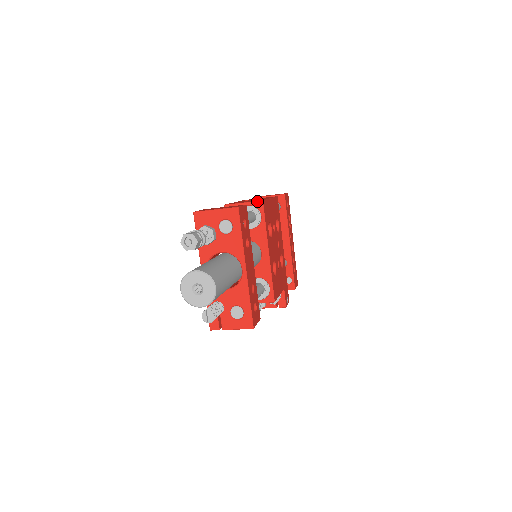
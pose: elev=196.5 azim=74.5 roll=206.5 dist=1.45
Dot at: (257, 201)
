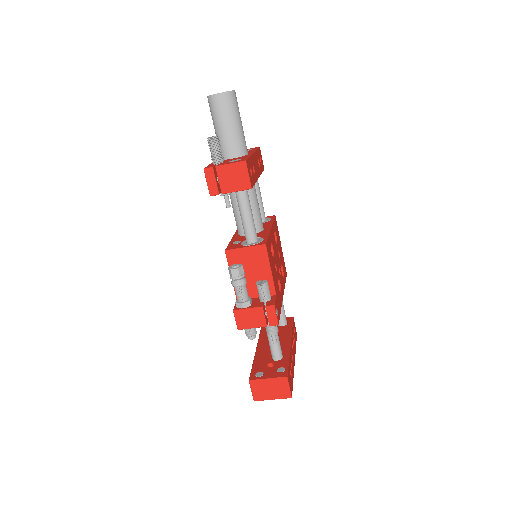
Dot at: (270, 216)
